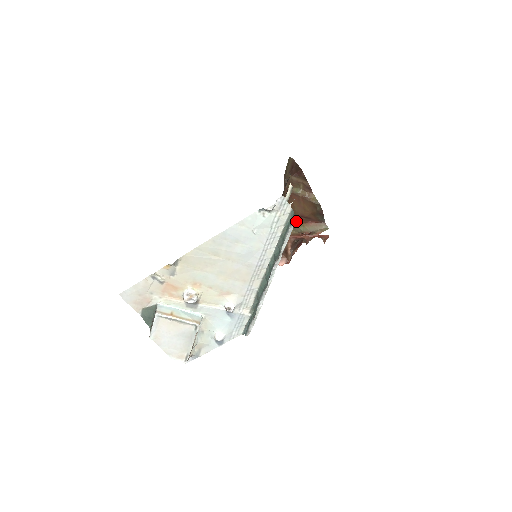
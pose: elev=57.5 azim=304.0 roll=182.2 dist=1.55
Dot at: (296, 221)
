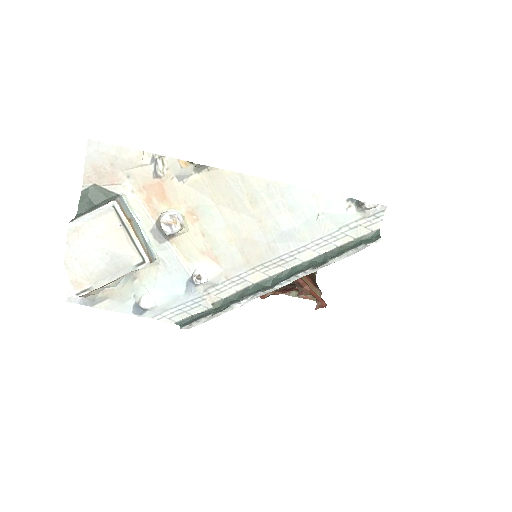
Dot at: occluded
